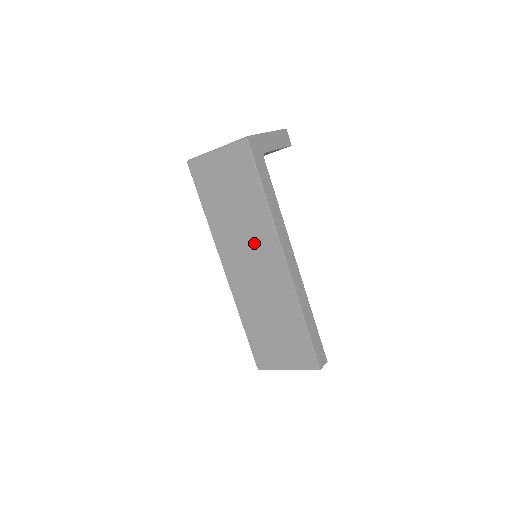
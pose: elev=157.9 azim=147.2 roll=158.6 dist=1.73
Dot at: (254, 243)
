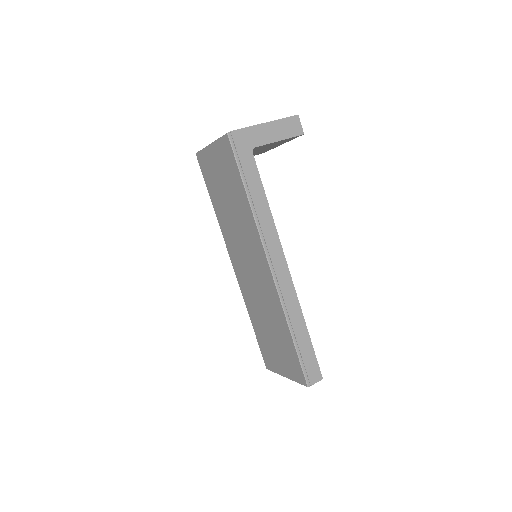
Dot at: (247, 244)
